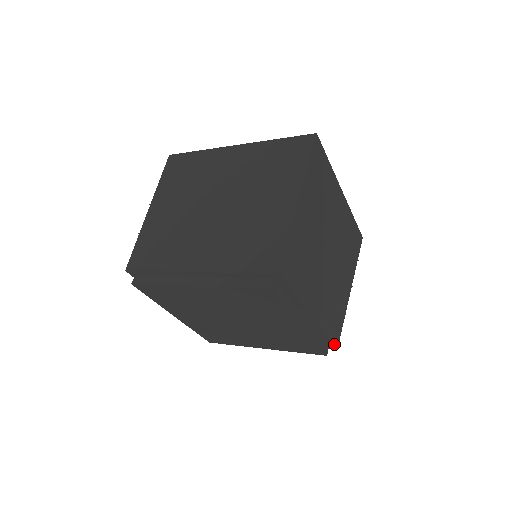
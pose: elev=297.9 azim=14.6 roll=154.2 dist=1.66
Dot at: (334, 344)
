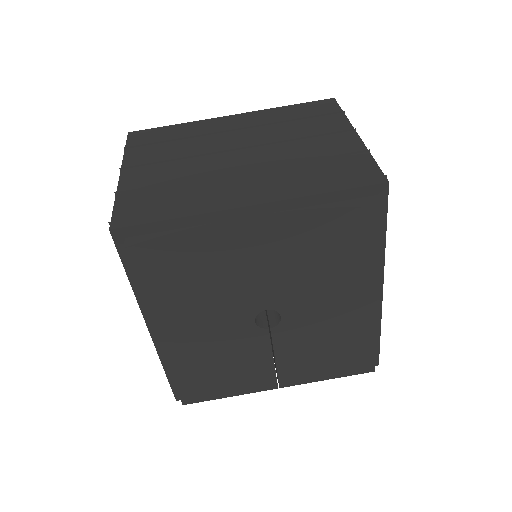
Dot at: (378, 354)
